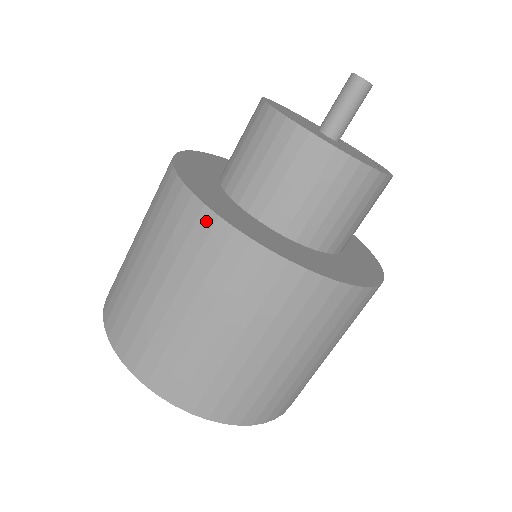
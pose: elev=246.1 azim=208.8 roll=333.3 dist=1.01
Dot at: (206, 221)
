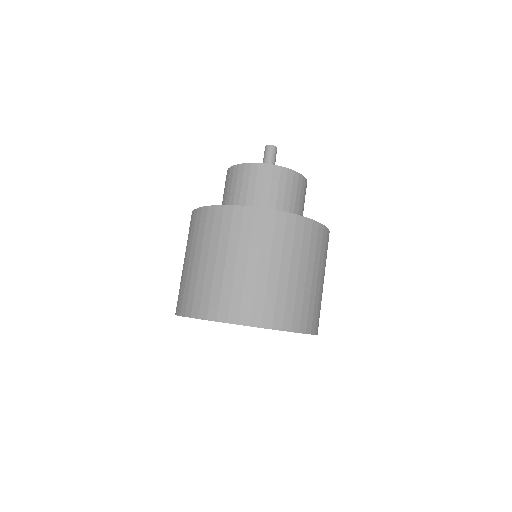
Dot at: (281, 218)
